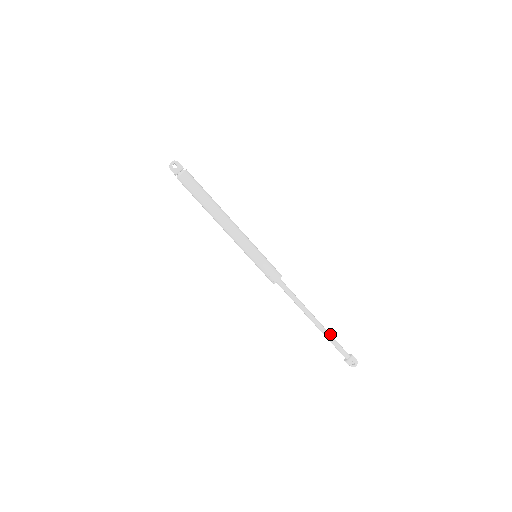
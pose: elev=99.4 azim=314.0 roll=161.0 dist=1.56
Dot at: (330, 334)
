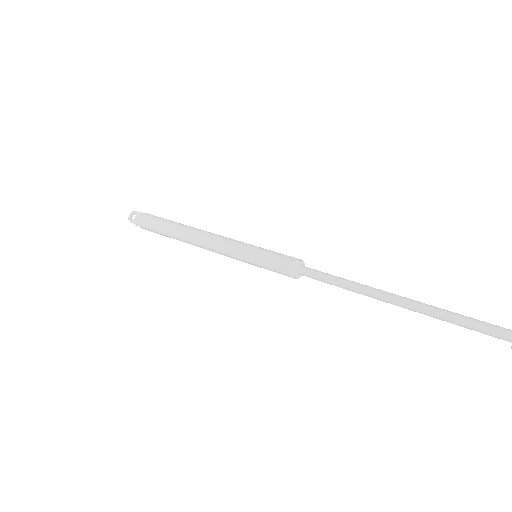
Dot at: (440, 309)
